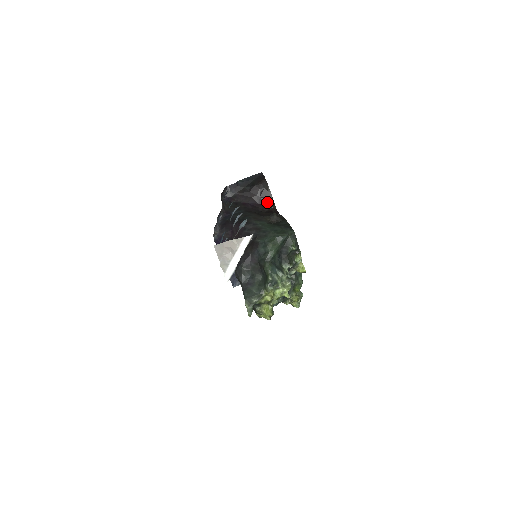
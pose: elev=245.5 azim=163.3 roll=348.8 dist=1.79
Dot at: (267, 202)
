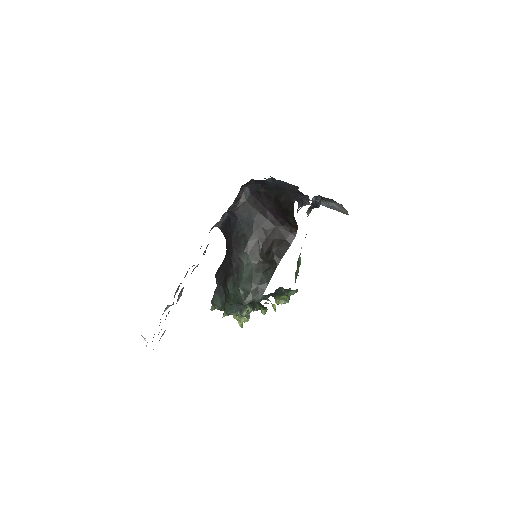
Dot at: (288, 220)
